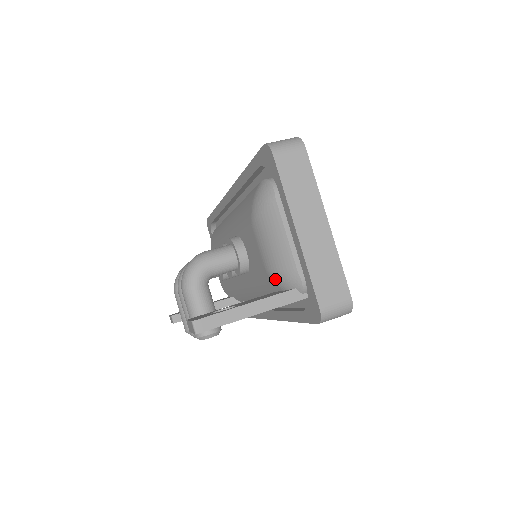
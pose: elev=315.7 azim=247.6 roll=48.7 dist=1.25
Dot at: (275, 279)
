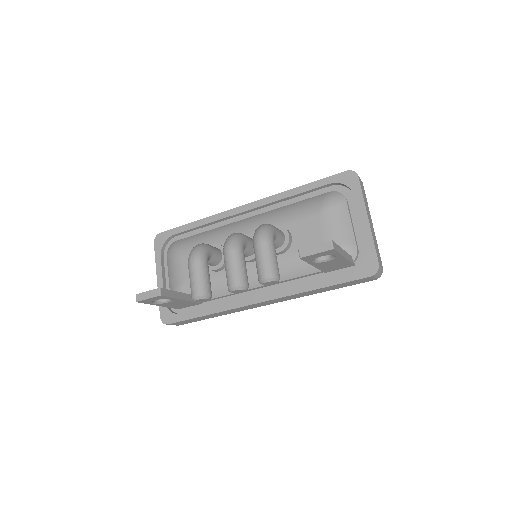
Dot at: occluded
